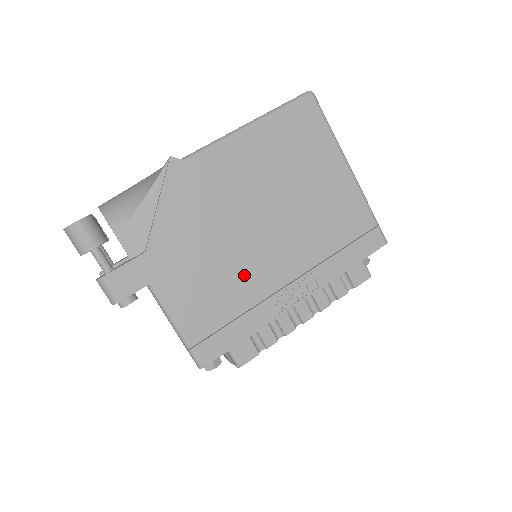
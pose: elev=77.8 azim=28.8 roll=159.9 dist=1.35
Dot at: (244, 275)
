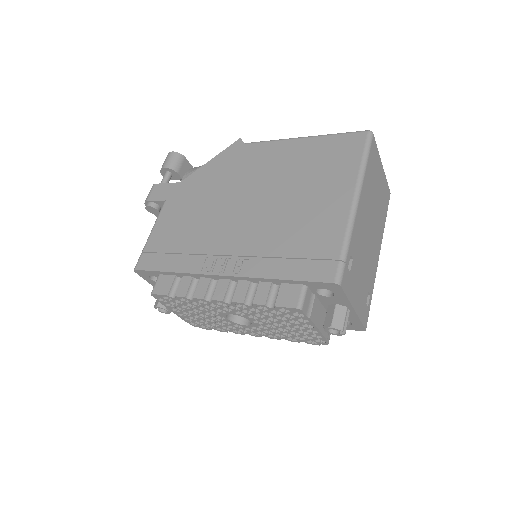
Dot at: (209, 229)
